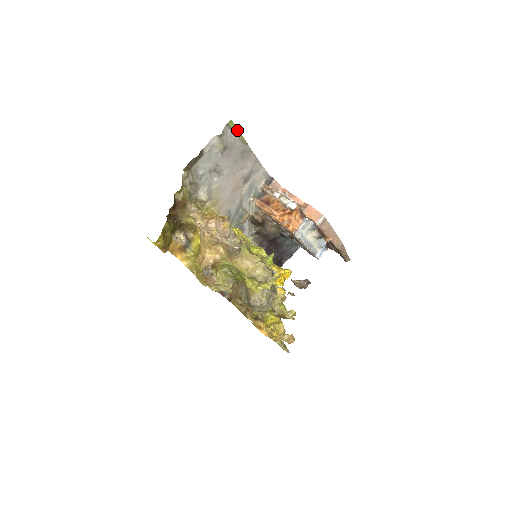
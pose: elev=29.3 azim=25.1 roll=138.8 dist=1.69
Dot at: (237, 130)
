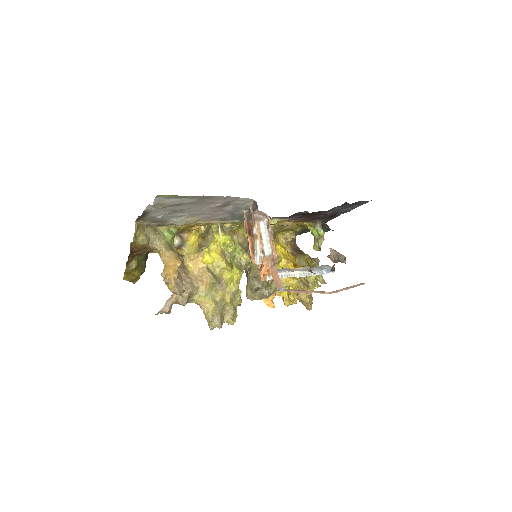
Dot at: (175, 195)
